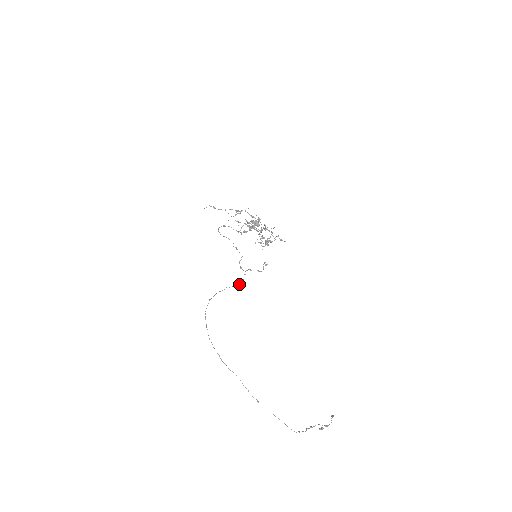
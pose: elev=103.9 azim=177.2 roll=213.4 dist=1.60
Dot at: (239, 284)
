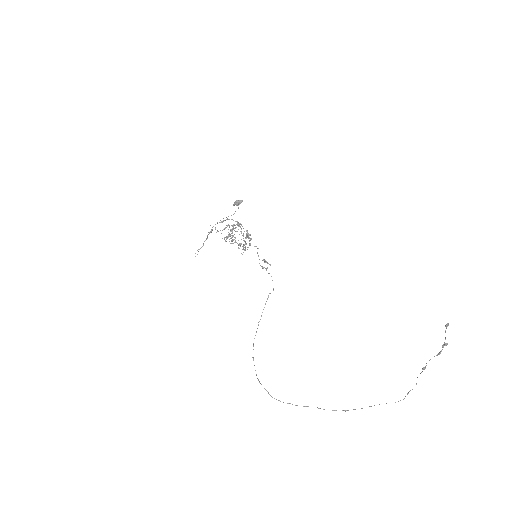
Dot at: (265, 304)
